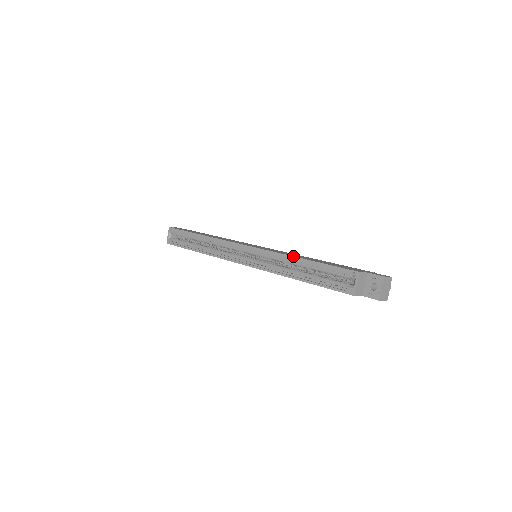
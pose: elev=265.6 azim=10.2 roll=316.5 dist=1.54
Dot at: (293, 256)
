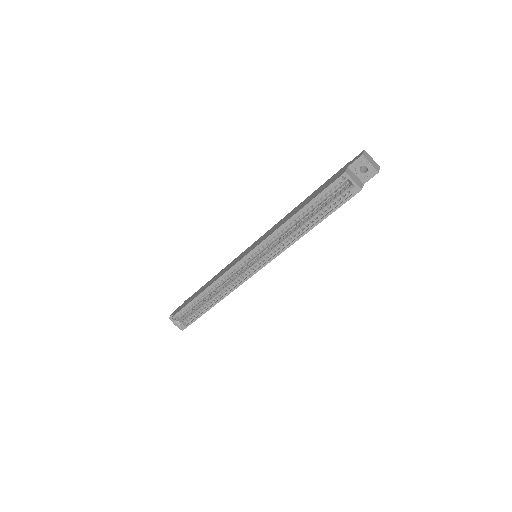
Dot at: (286, 221)
